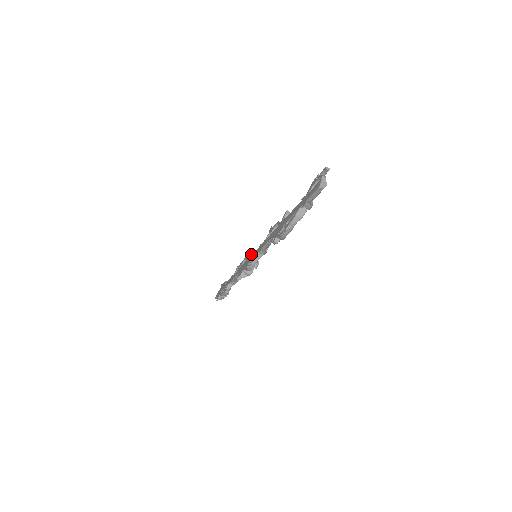
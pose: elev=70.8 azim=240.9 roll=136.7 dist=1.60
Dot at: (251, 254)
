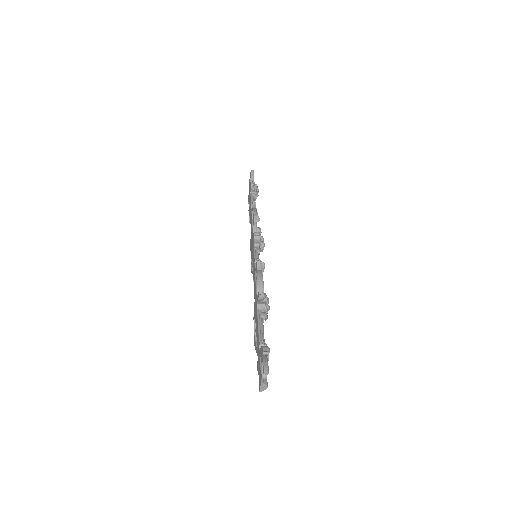
Dot at: (253, 242)
